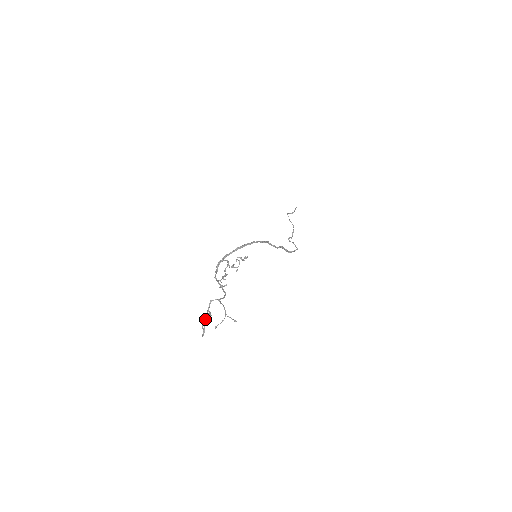
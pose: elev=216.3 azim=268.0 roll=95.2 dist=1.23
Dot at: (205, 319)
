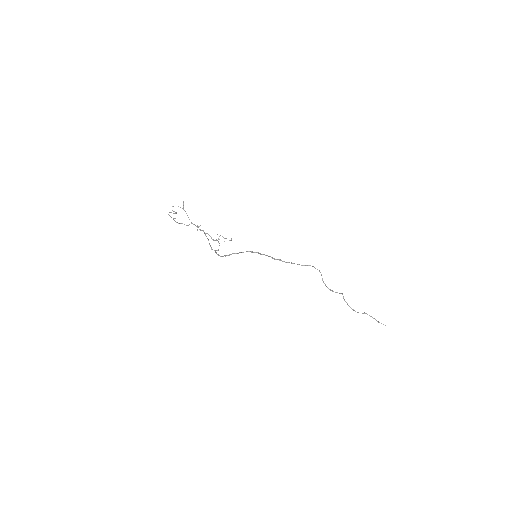
Dot at: (175, 218)
